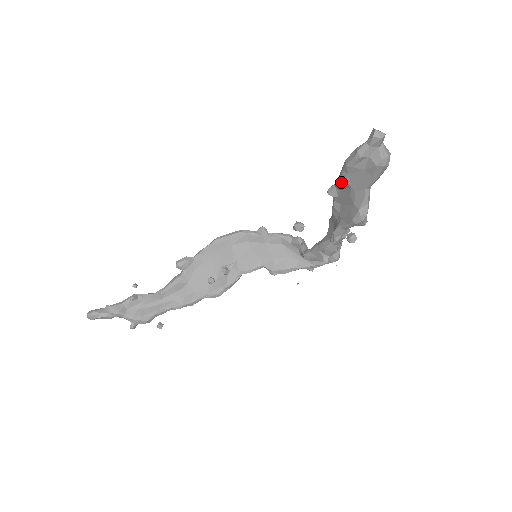
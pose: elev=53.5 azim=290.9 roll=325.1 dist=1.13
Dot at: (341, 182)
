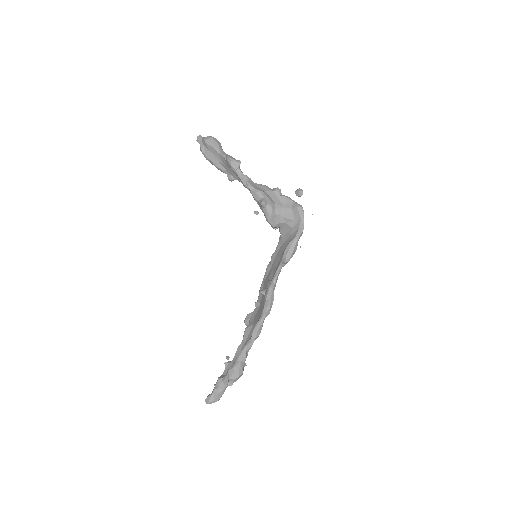
Dot at: (215, 166)
